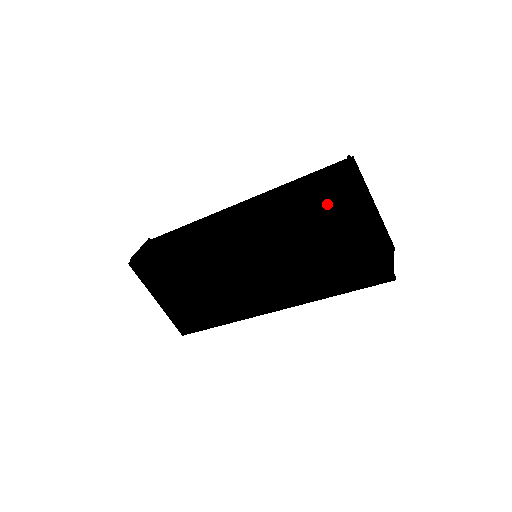
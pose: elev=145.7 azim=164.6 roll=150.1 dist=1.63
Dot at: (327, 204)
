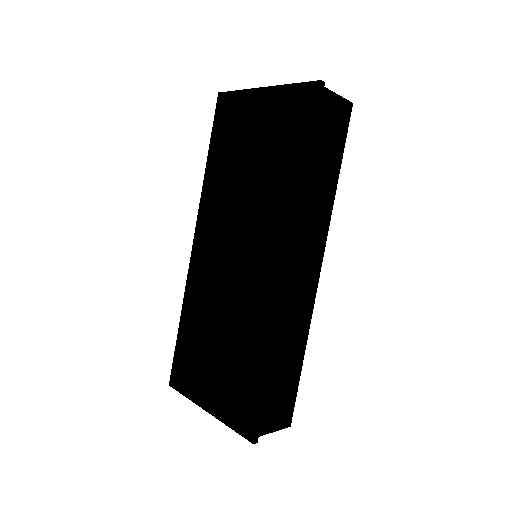
Dot at: (225, 123)
